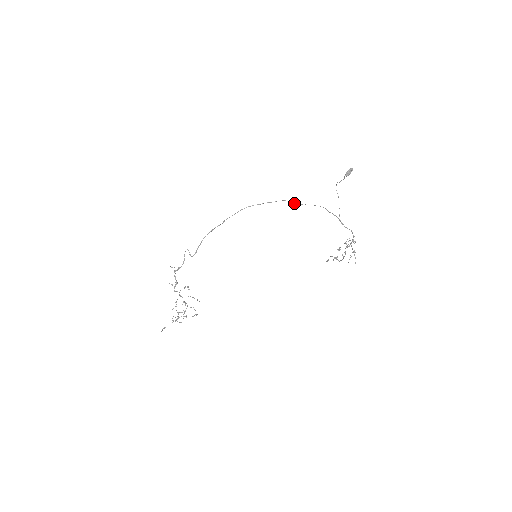
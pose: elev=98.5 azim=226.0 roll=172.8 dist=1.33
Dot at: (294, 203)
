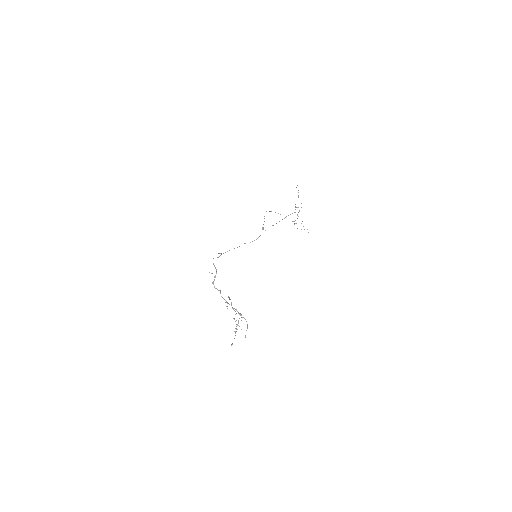
Dot at: (250, 242)
